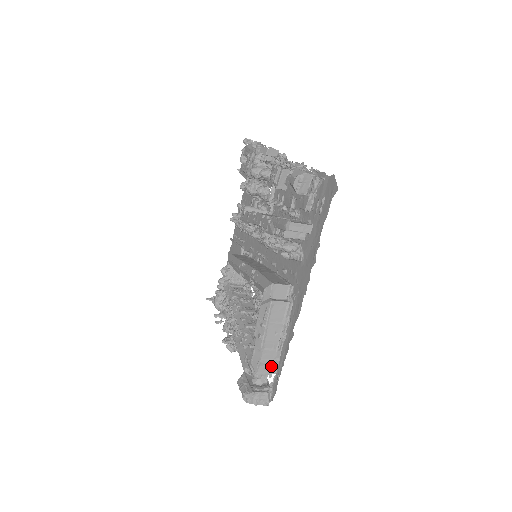
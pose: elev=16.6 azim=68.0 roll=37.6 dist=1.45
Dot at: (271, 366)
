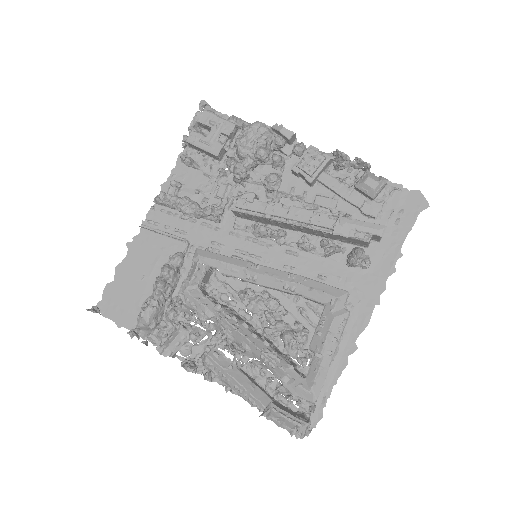
Dot at: occluded
